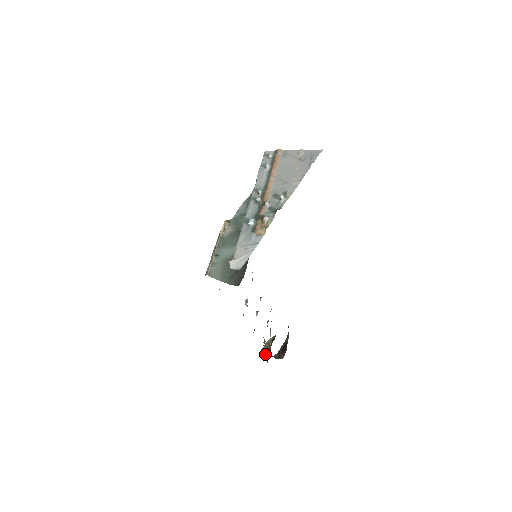
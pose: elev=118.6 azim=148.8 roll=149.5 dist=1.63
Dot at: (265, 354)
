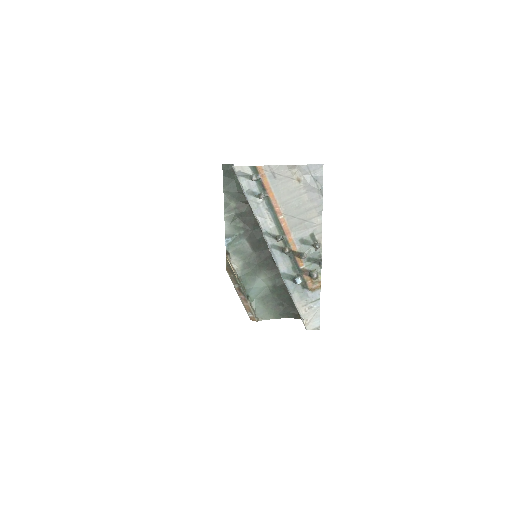
Dot at: occluded
